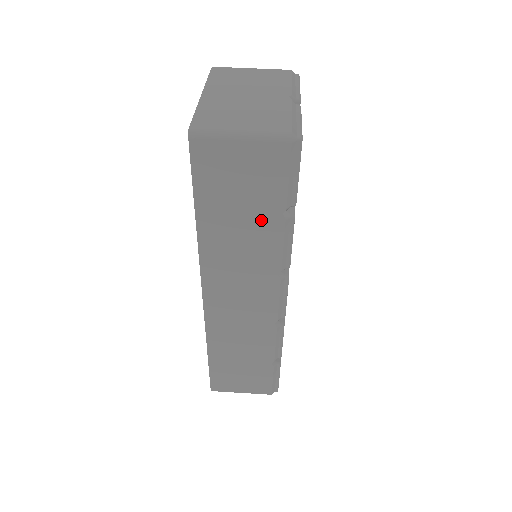
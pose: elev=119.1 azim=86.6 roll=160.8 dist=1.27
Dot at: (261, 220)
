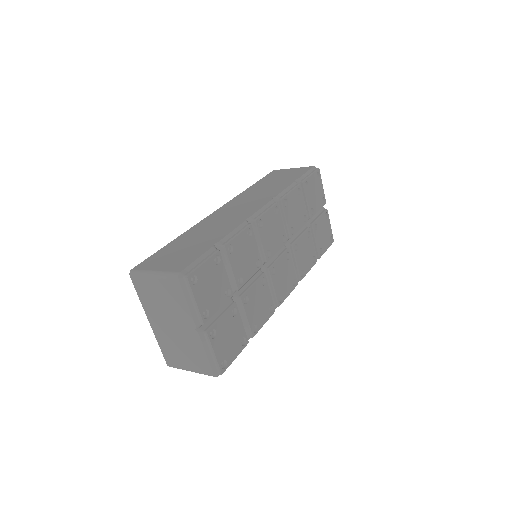
Dot at: (282, 183)
